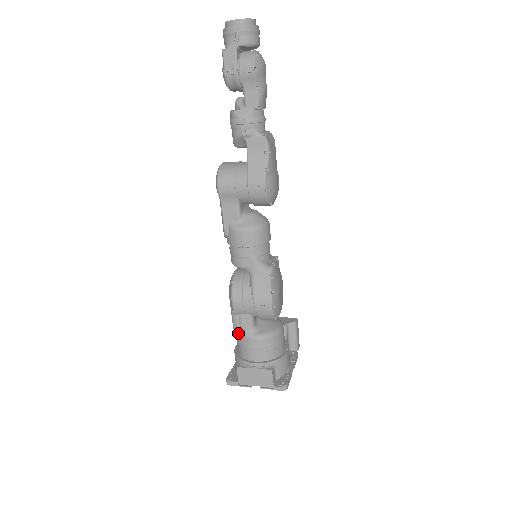
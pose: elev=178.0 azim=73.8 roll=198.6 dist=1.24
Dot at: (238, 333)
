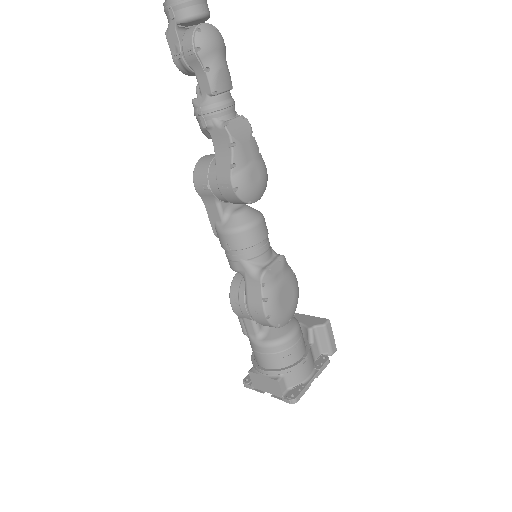
Dot at: occluded
